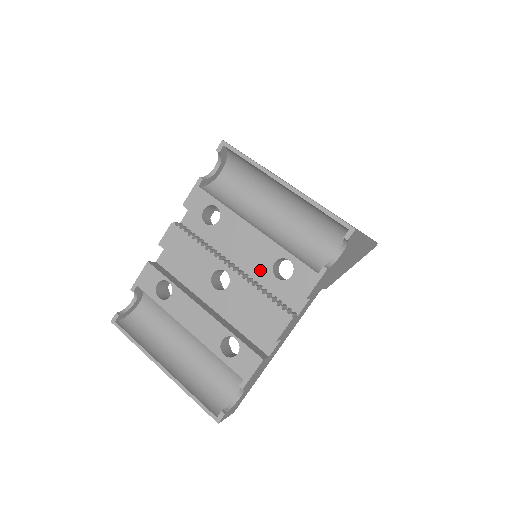
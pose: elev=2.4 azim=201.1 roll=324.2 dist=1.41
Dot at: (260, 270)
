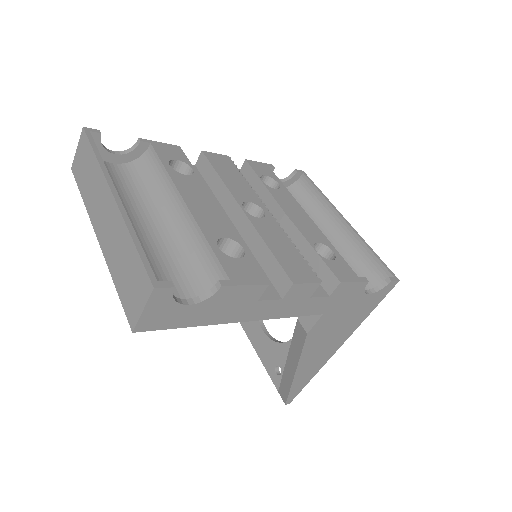
Dot at: occluded
